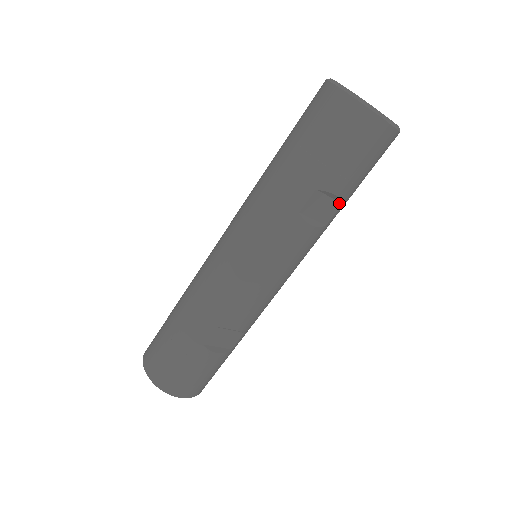
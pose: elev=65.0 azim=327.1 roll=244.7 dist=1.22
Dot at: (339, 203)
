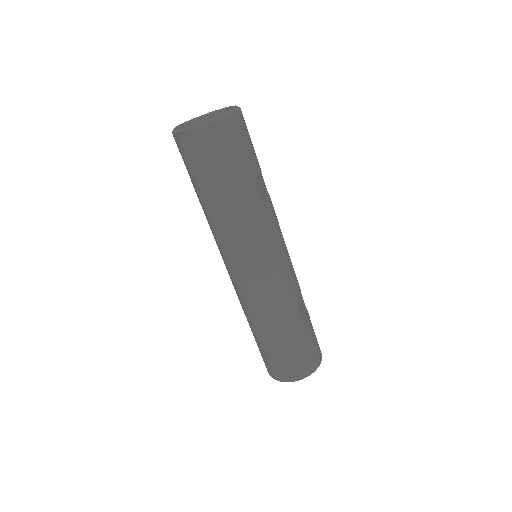
Dot at: (261, 175)
